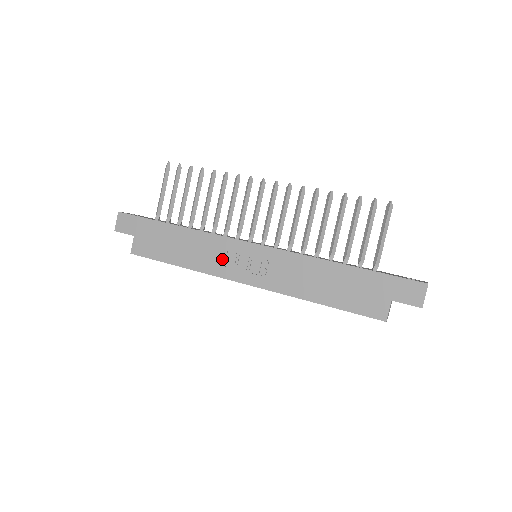
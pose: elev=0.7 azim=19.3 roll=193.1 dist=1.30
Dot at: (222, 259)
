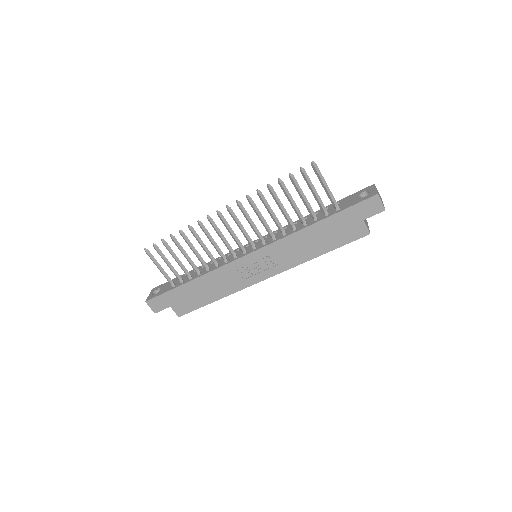
Dot at: (238, 277)
